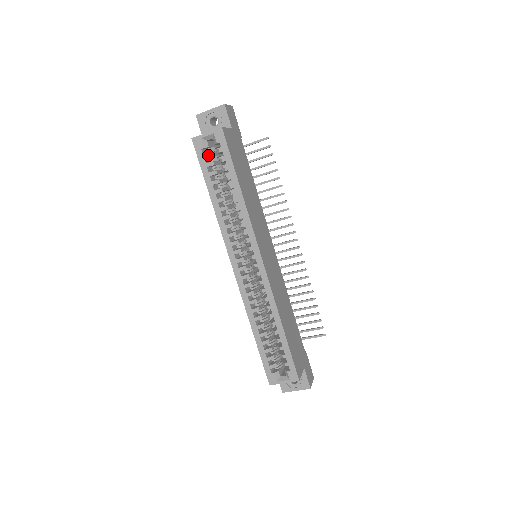
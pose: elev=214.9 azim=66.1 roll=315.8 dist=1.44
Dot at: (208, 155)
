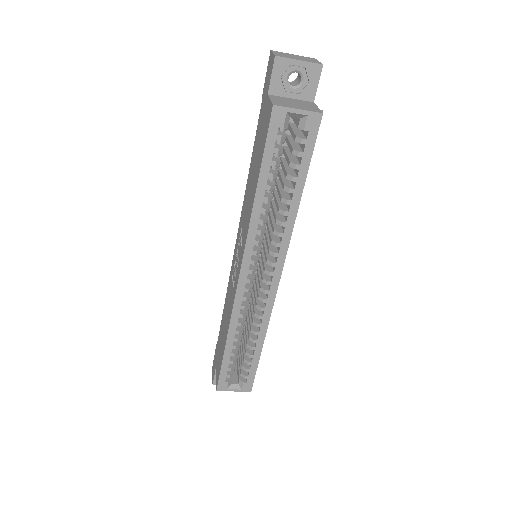
Dot at: (283, 138)
